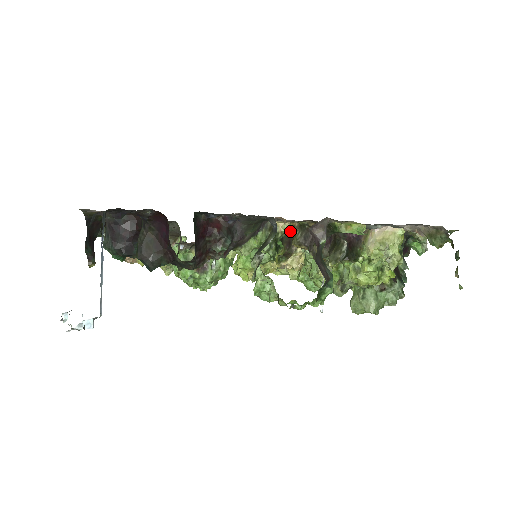
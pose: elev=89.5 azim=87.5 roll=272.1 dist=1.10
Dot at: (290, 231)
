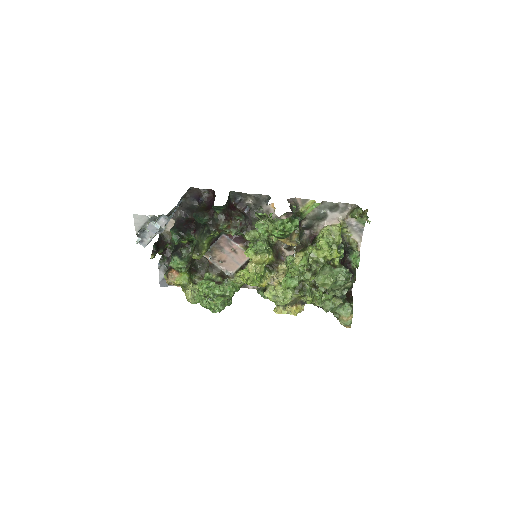
Dot at: occluded
